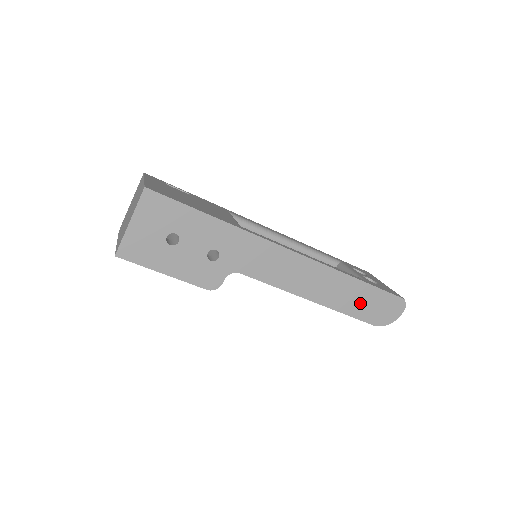
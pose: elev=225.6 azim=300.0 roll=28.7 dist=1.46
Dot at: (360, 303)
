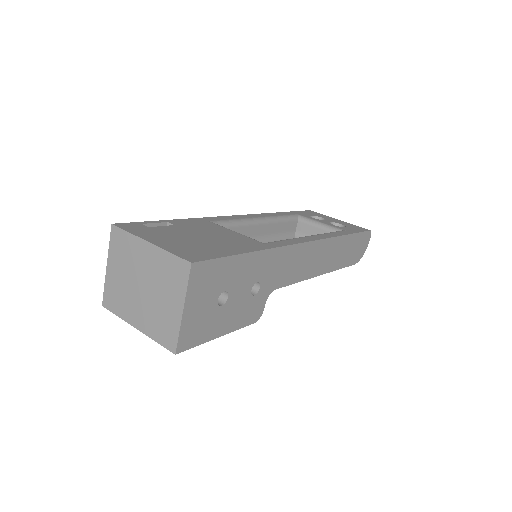
Dot at: (348, 253)
